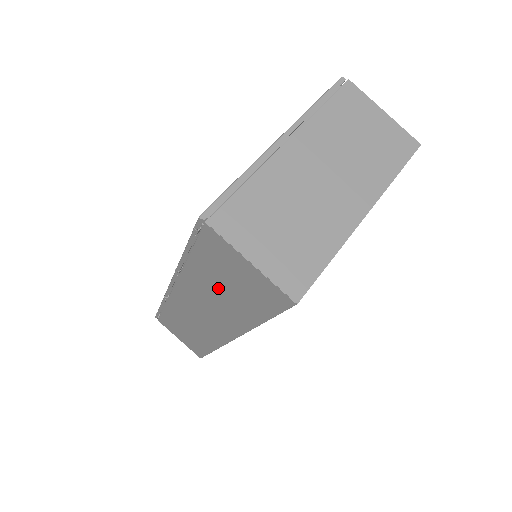
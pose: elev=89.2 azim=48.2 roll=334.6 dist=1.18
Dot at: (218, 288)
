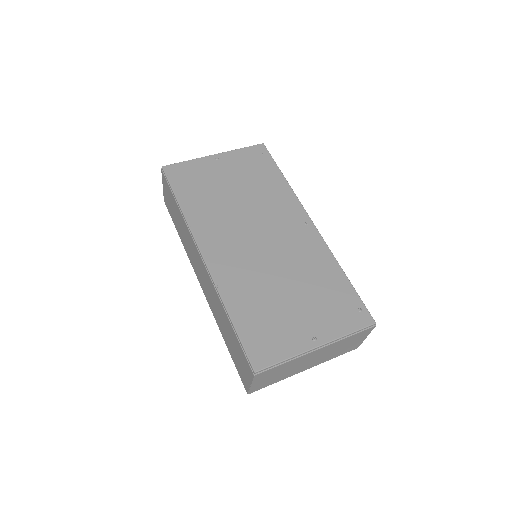
Dot at: (227, 329)
